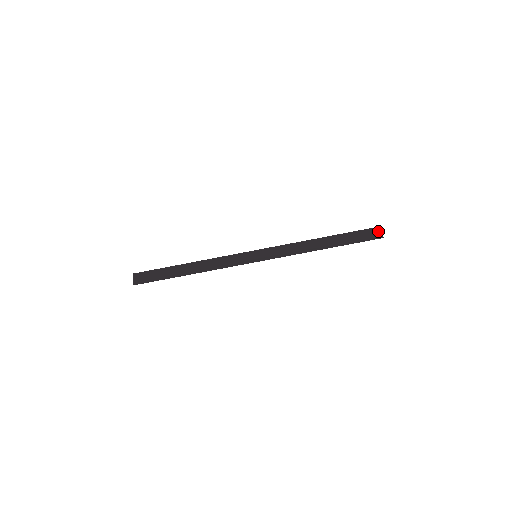
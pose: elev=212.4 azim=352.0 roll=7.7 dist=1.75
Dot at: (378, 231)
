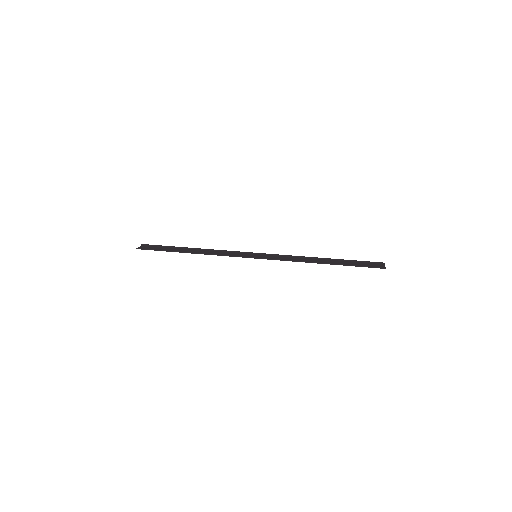
Dot at: (382, 265)
